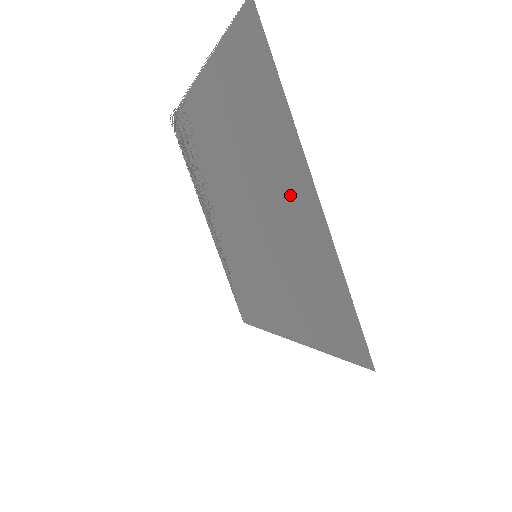
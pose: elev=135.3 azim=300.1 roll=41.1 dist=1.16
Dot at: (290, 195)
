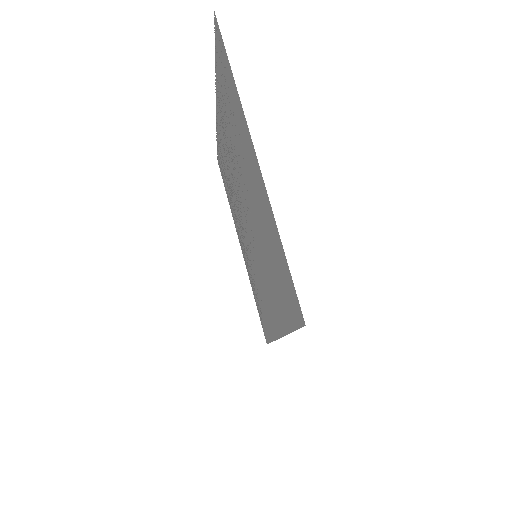
Dot at: (251, 171)
